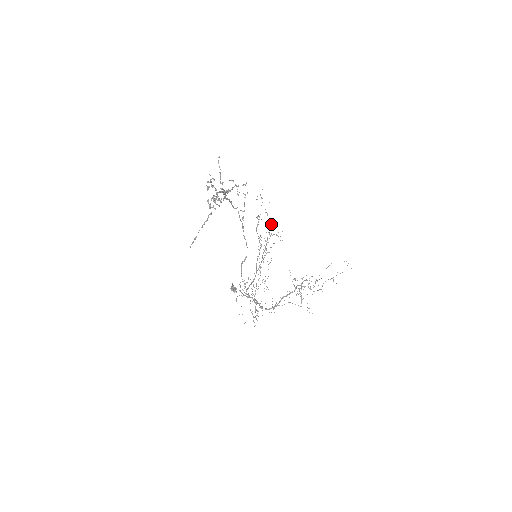
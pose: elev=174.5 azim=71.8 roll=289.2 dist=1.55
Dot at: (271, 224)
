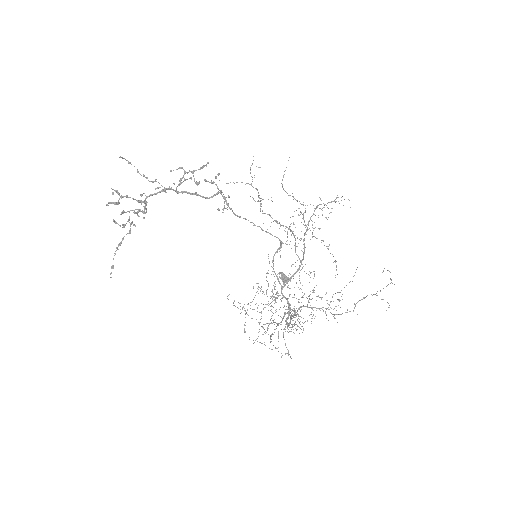
Dot at: occluded
